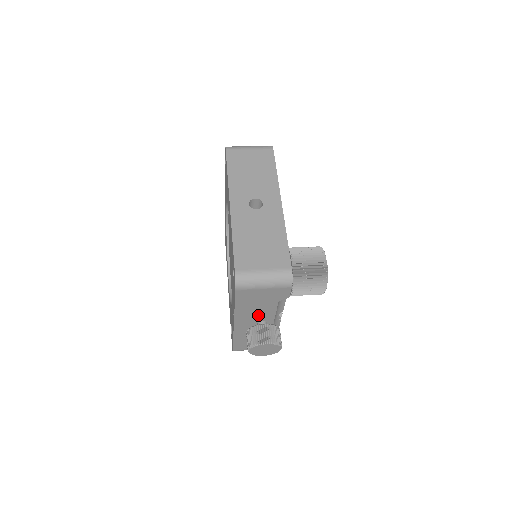
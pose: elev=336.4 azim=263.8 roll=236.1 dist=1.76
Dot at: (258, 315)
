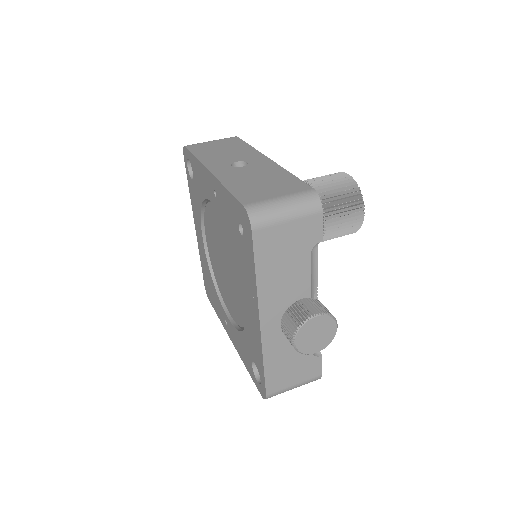
Dot at: (289, 292)
